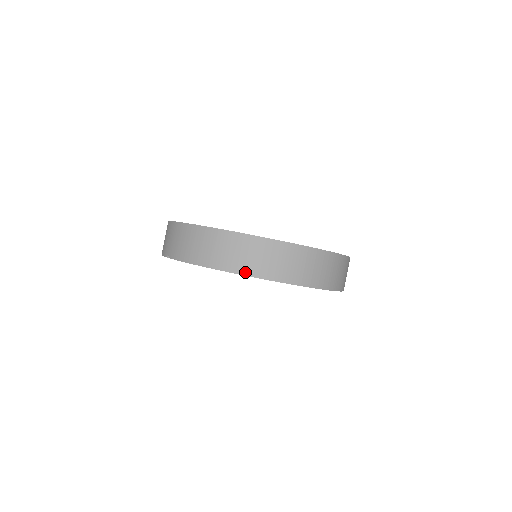
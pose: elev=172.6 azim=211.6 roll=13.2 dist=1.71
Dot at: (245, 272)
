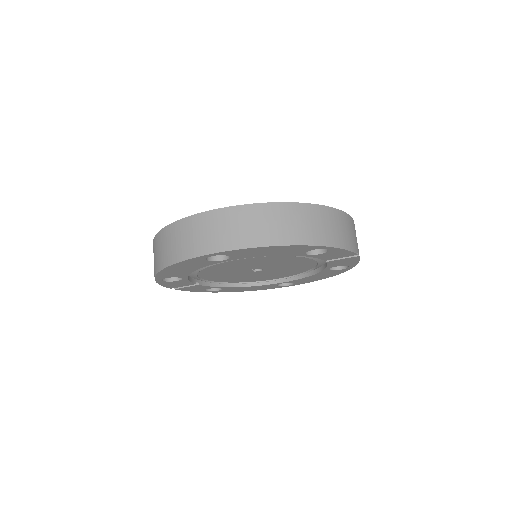
Dot at: (160, 267)
